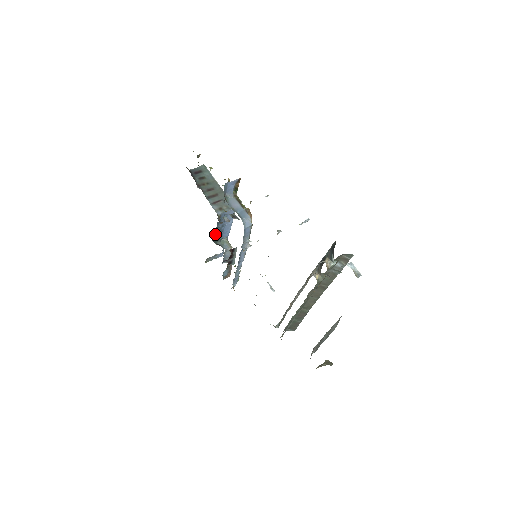
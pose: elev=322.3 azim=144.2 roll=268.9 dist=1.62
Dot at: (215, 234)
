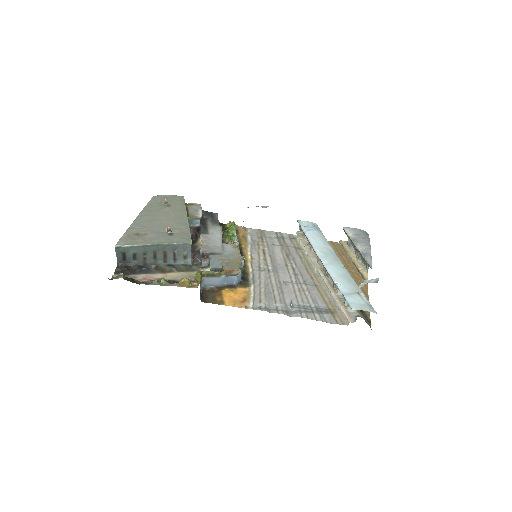
Dot at: occluded
